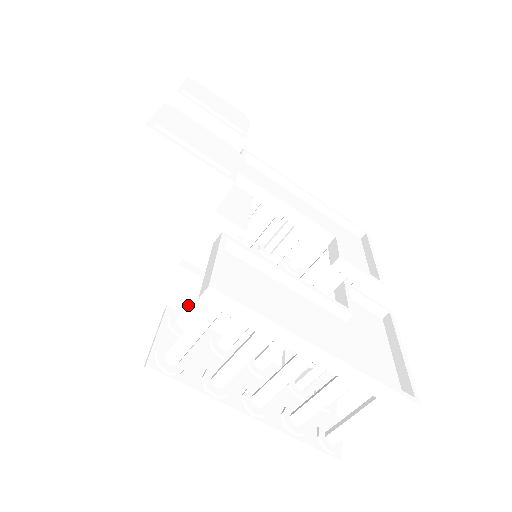
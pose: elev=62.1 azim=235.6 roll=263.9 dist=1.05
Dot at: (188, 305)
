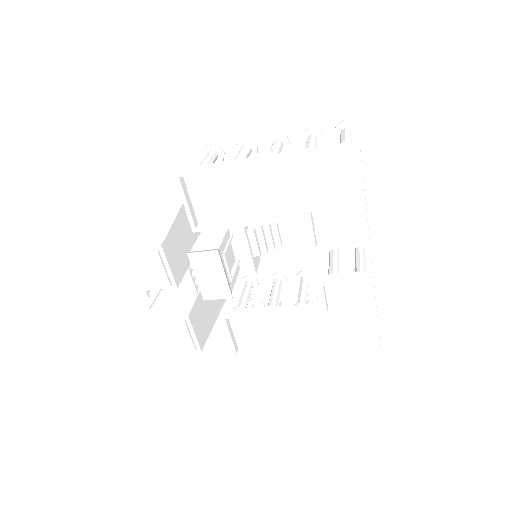
Dot at: occluded
